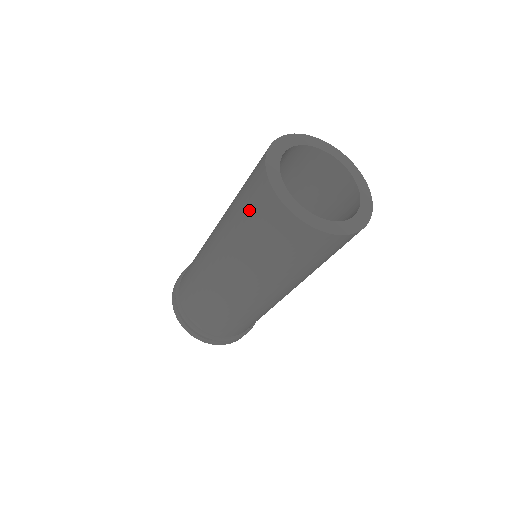
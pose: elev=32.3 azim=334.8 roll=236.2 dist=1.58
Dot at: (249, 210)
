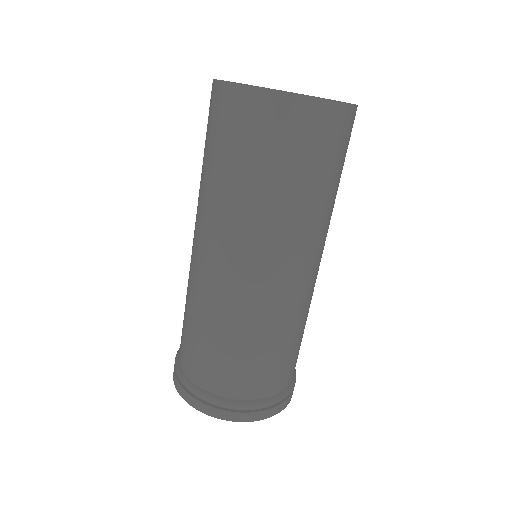
Dot at: (208, 137)
